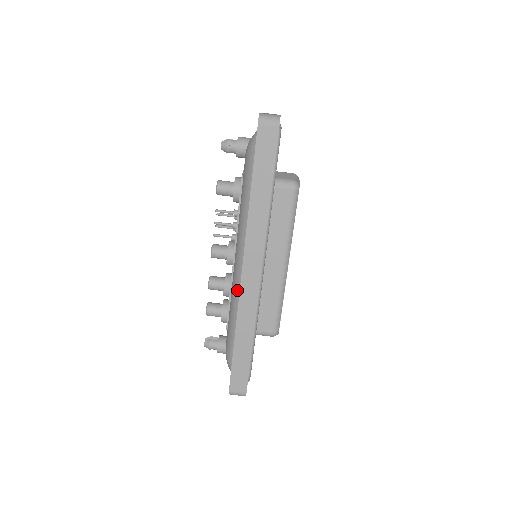
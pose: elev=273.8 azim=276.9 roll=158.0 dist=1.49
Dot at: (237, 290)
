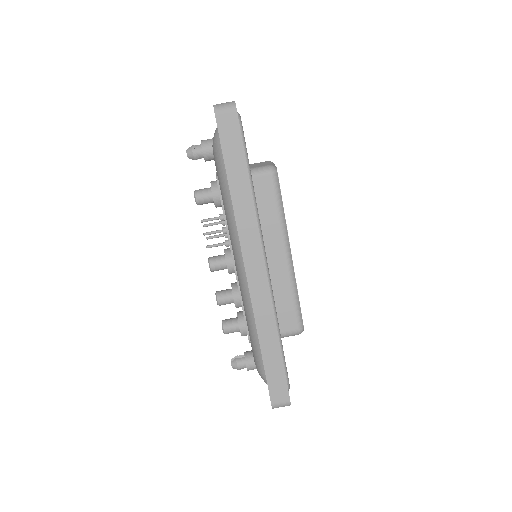
Dot at: (247, 294)
